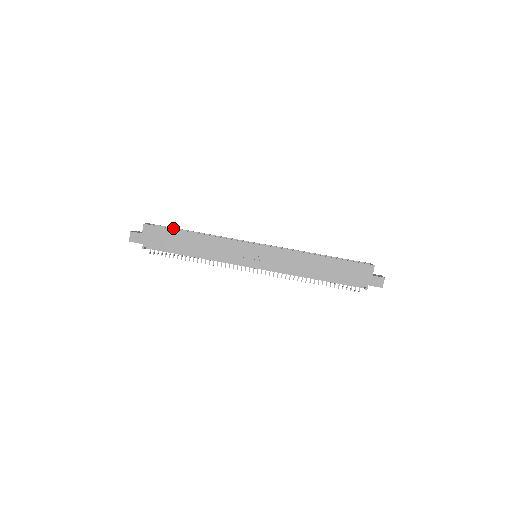
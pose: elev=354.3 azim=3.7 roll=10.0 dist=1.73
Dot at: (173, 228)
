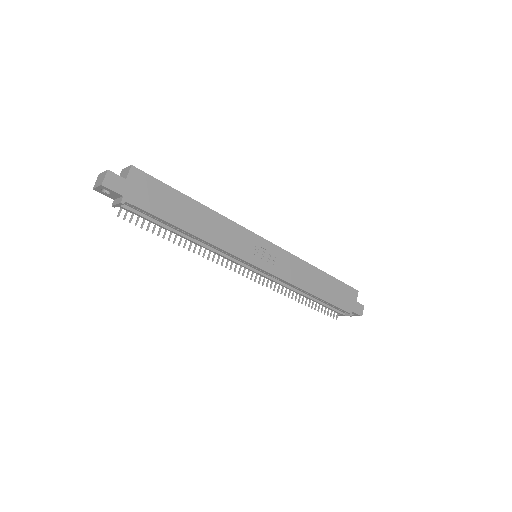
Dot at: occluded
